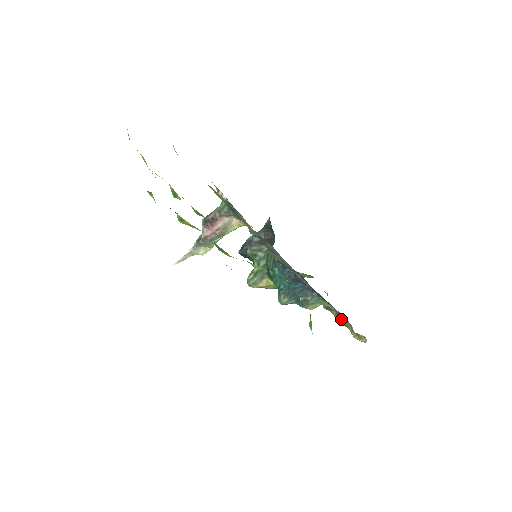
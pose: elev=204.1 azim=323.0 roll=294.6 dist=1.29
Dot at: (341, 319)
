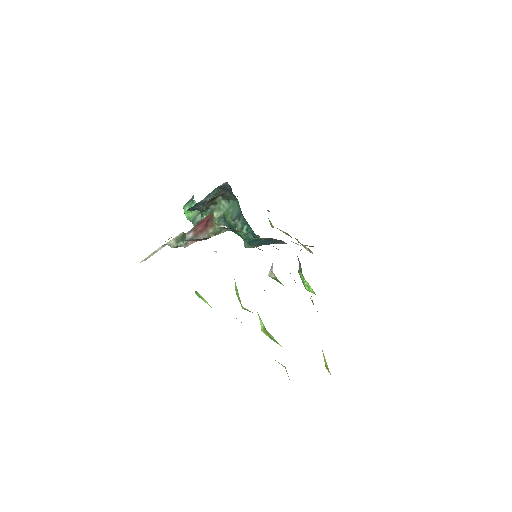
Dot at: occluded
